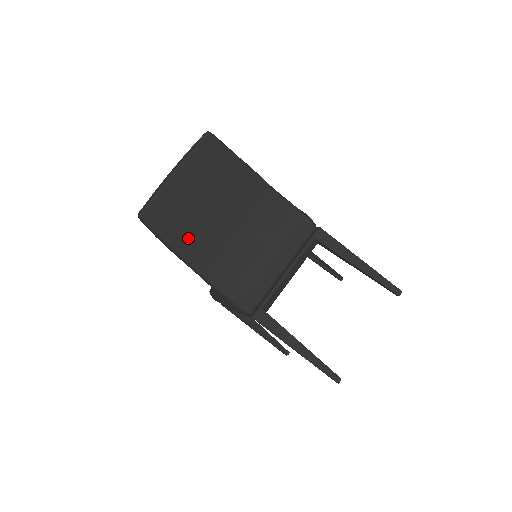
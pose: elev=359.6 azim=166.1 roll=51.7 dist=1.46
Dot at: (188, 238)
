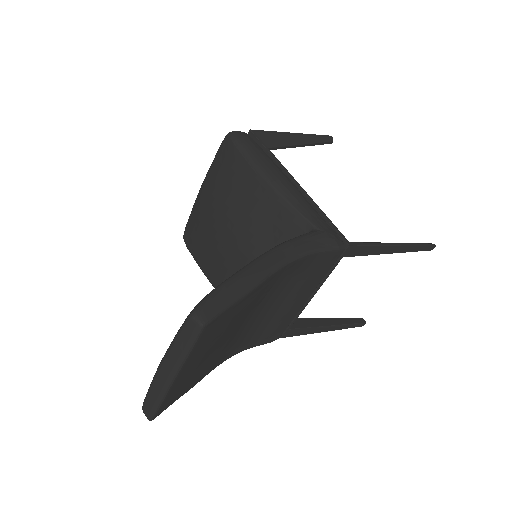
Dot at: (205, 370)
